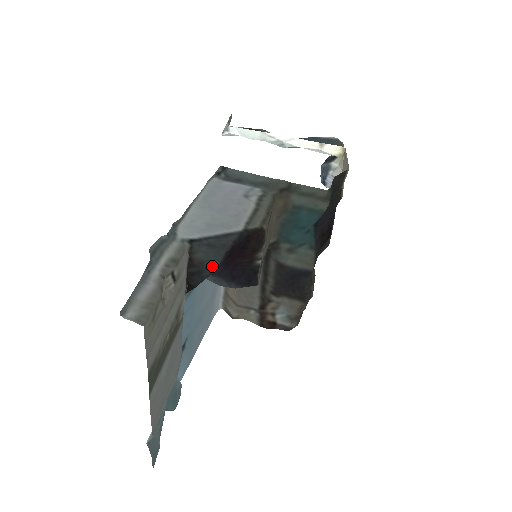
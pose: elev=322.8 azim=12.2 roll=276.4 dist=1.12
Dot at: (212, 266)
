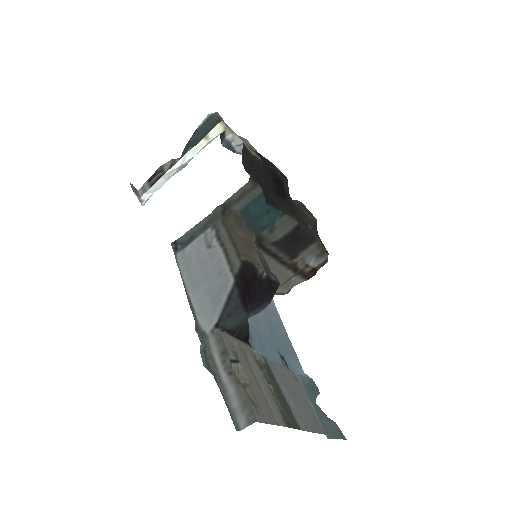
Dot at: (244, 319)
